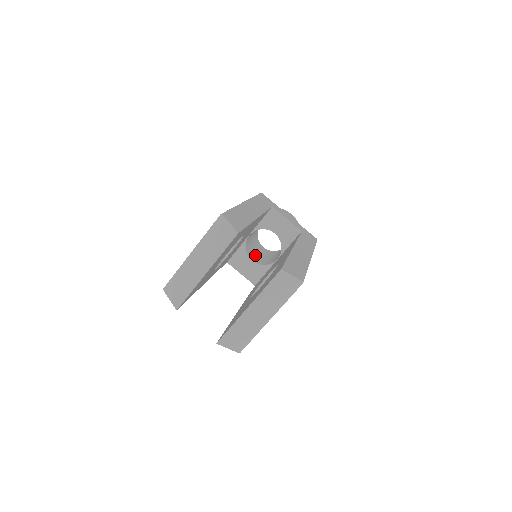
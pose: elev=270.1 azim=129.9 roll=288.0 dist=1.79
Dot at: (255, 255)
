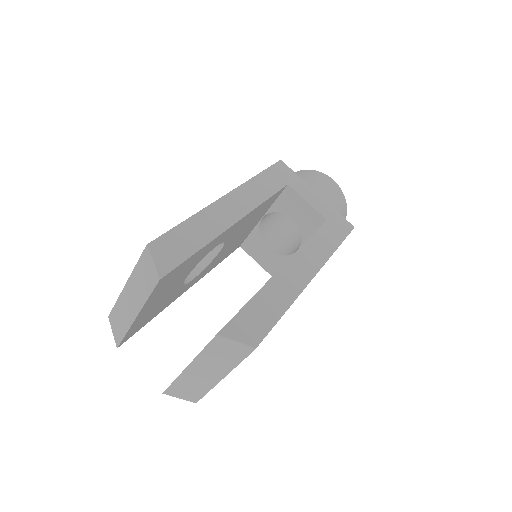
Dot at: (278, 237)
